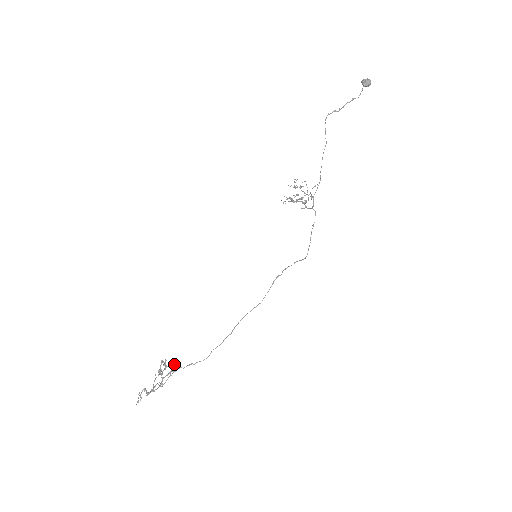
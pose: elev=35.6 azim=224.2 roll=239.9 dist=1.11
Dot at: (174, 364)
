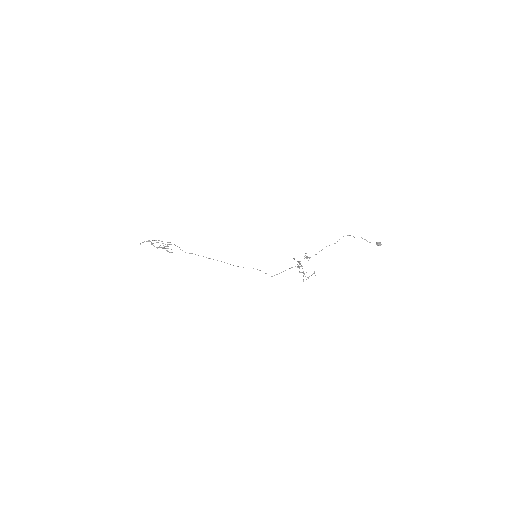
Dot at: occluded
